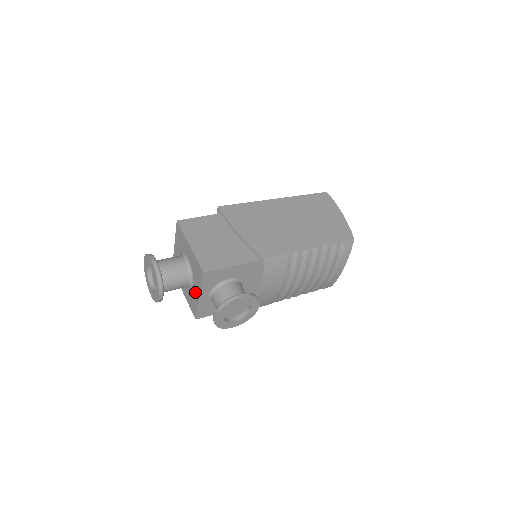
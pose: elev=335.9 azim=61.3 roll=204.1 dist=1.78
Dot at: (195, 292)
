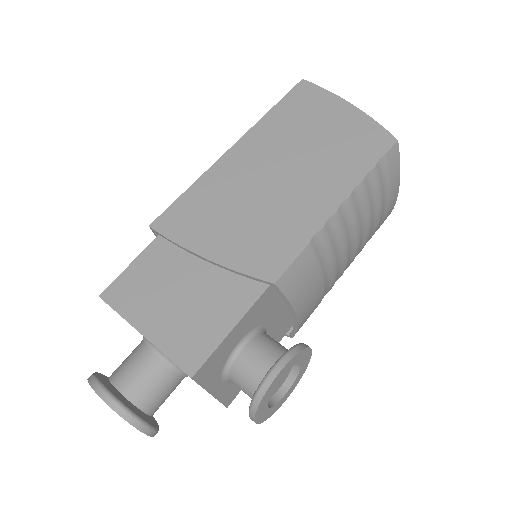
Dot at: occluded
